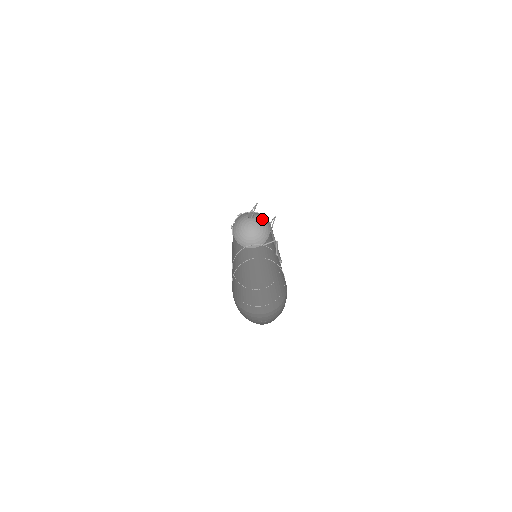
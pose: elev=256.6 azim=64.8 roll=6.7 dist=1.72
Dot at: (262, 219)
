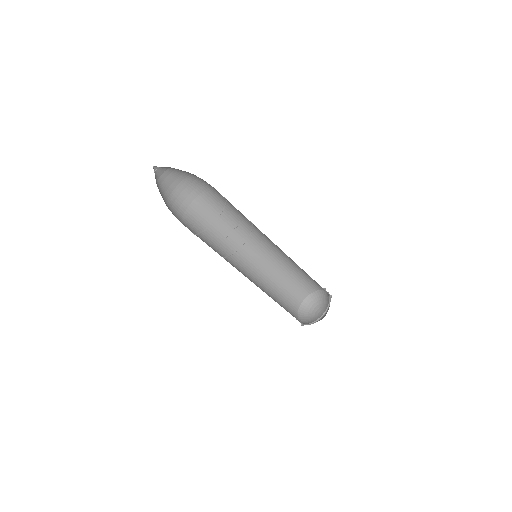
Dot at: (313, 300)
